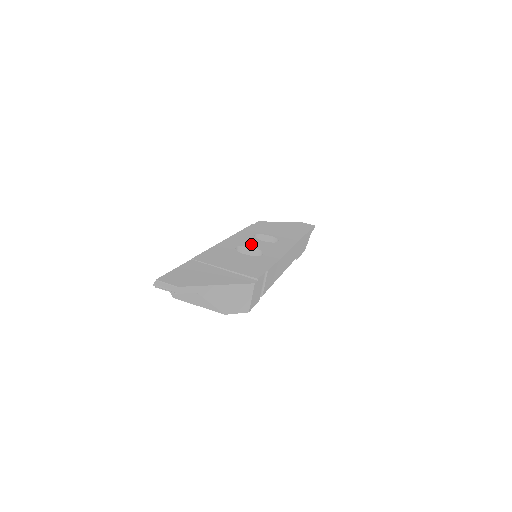
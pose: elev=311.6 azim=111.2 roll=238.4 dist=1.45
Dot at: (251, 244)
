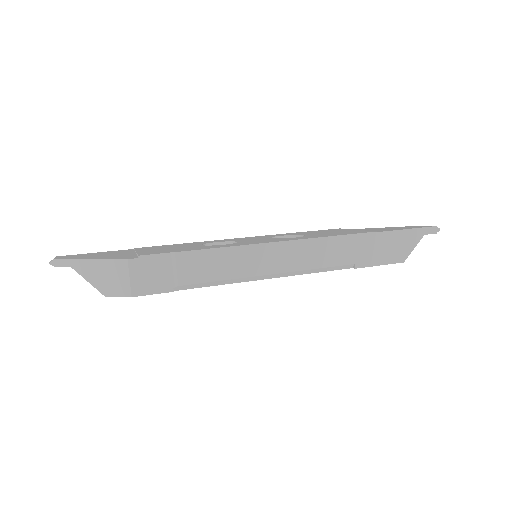
Dot at: (244, 240)
